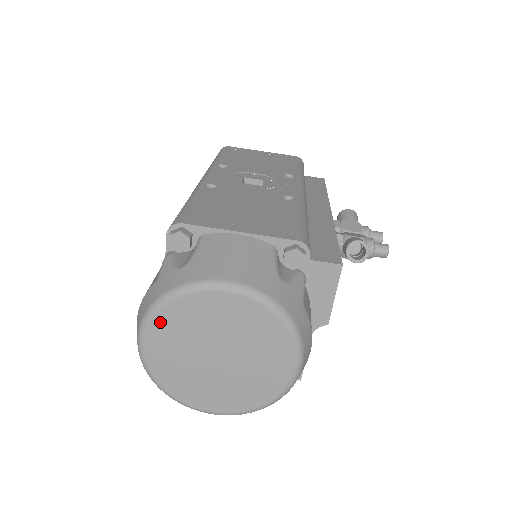
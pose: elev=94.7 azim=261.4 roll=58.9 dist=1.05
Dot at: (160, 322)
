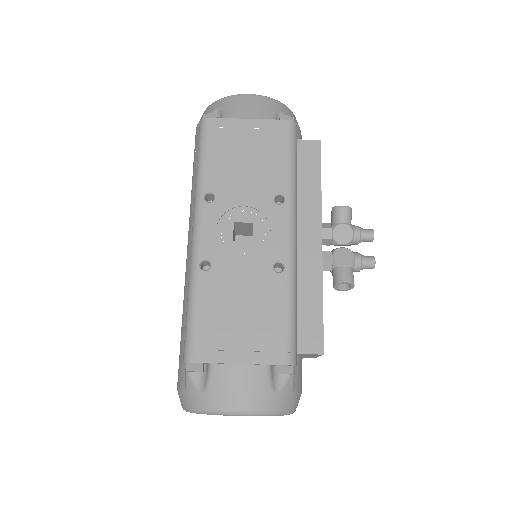
Dot at: occluded
